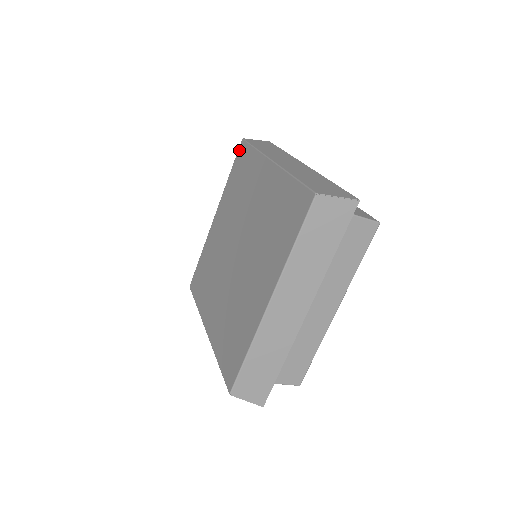
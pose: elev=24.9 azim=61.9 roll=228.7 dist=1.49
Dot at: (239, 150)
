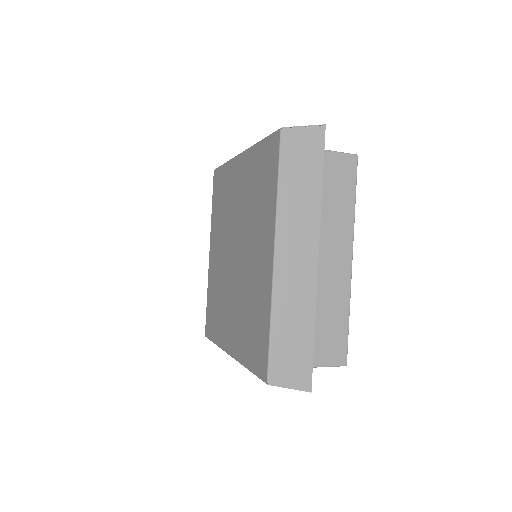
Dot at: (273, 138)
